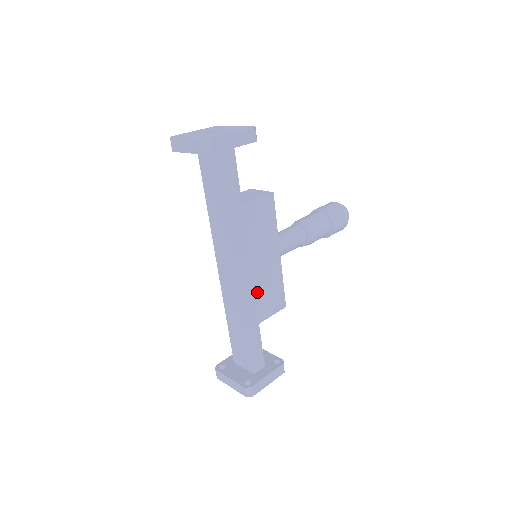
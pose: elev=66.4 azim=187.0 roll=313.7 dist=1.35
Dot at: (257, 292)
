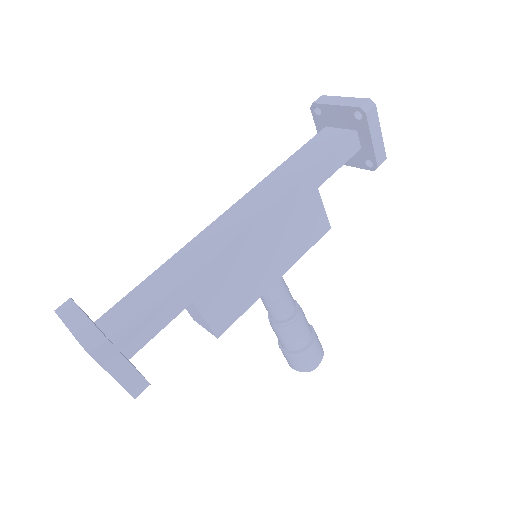
Dot at: (233, 270)
